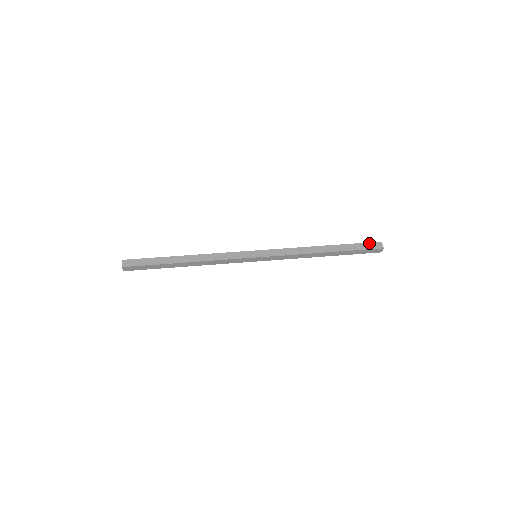
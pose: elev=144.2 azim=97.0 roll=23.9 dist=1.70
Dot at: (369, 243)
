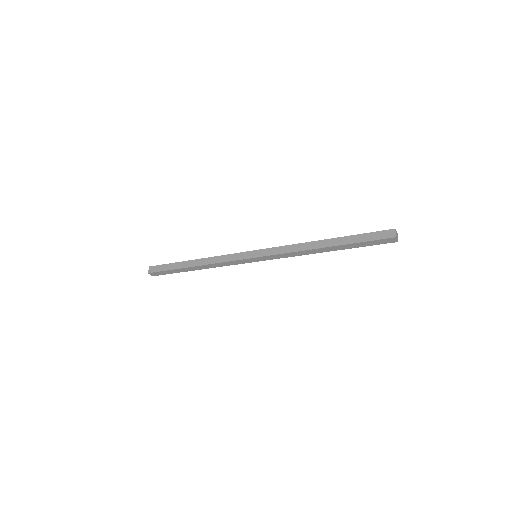
Dot at: (378, 232)
